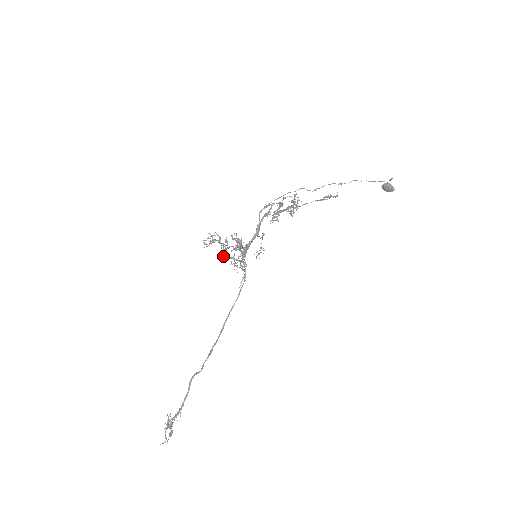
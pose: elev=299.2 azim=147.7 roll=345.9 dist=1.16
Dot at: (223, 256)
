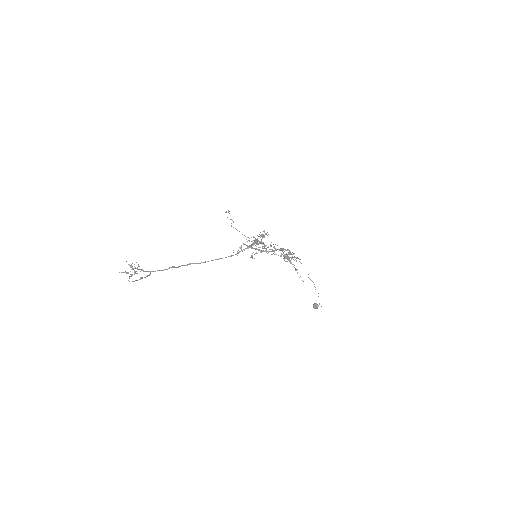
Dot at: (252, 241)
